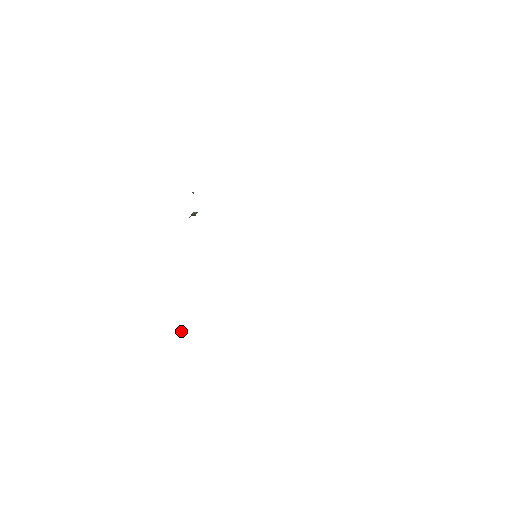
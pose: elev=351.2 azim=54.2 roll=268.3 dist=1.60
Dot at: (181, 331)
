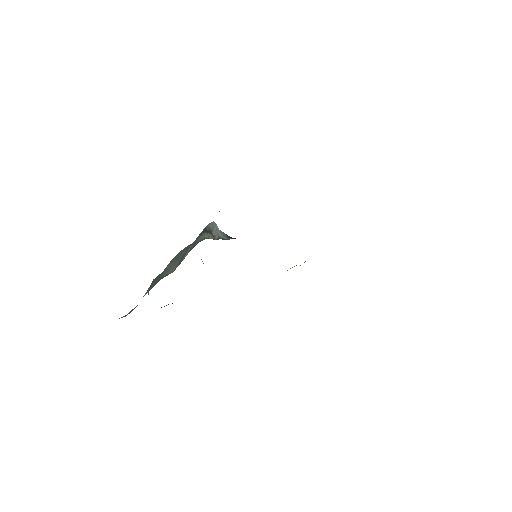
Dot at: (148, 293)
